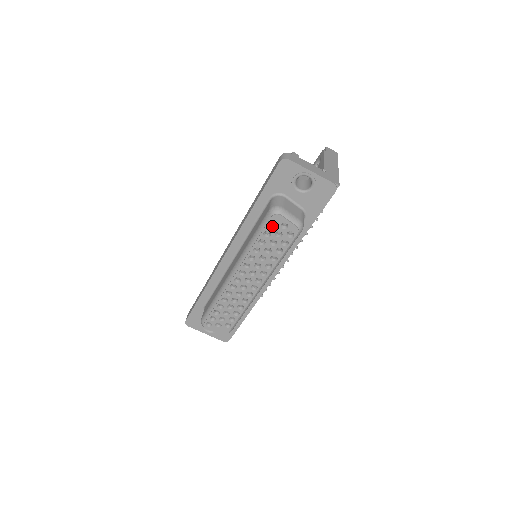
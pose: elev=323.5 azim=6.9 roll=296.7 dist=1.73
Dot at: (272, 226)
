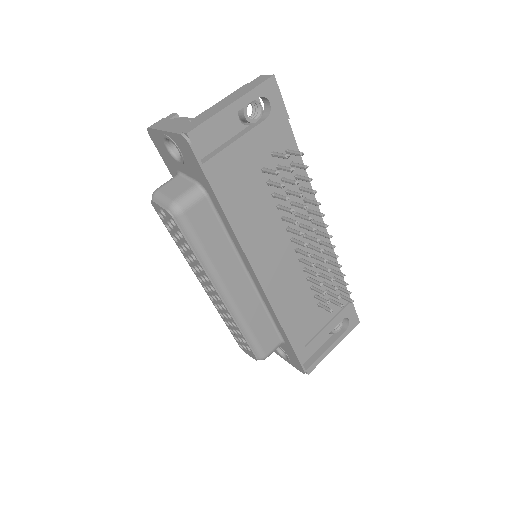
Dot at: occluded
